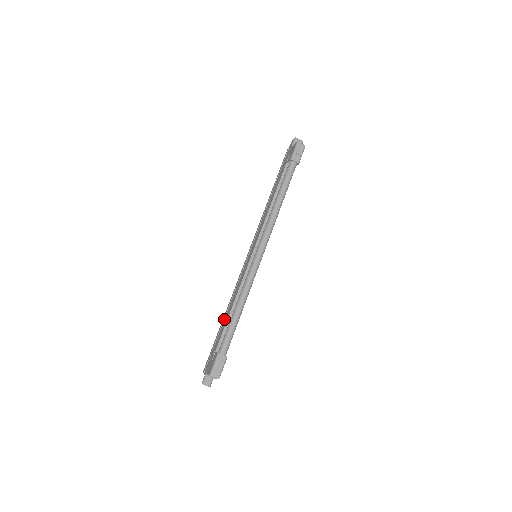
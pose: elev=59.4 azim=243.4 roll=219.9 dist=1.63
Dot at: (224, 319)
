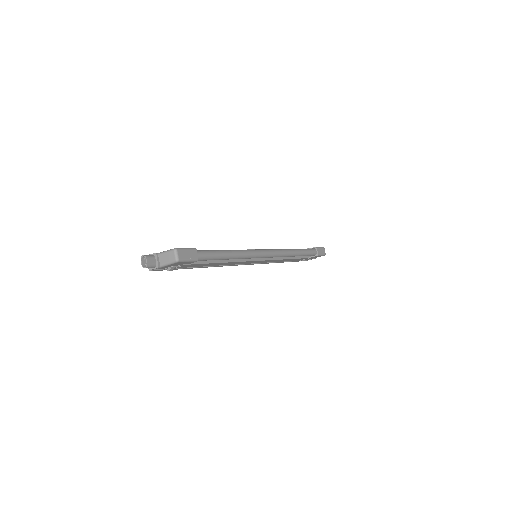
Dot at: occluded
